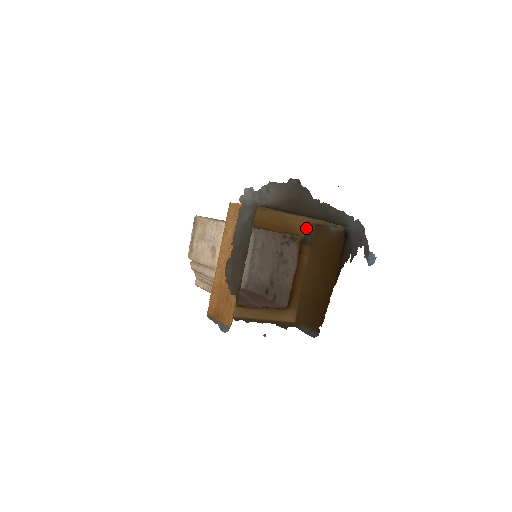
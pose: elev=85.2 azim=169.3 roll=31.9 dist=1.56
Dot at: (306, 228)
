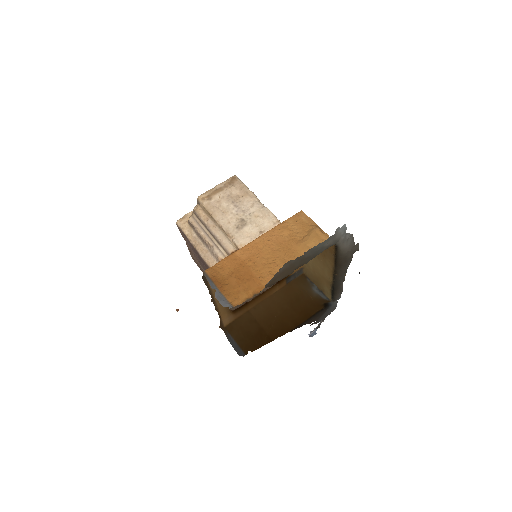
Dot at: (298, 270)
